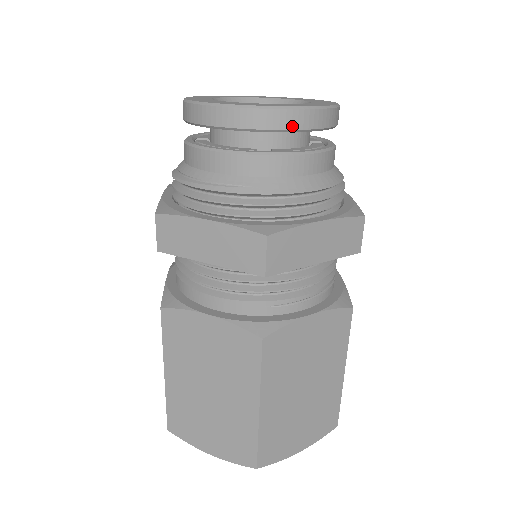
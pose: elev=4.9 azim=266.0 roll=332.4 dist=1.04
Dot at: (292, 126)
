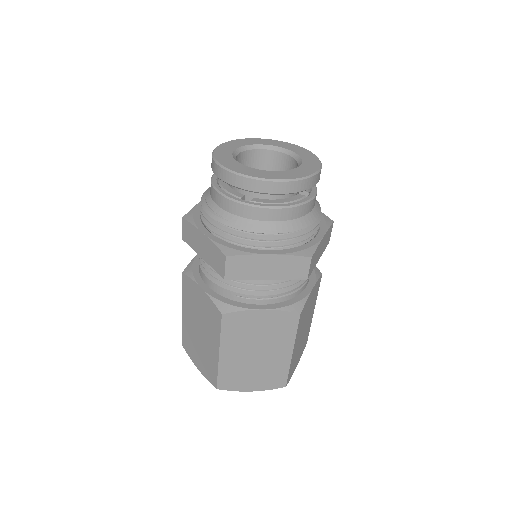
Dot at: (260, 190)
